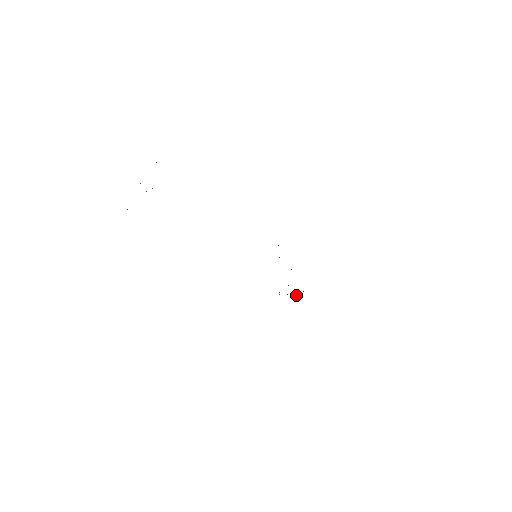
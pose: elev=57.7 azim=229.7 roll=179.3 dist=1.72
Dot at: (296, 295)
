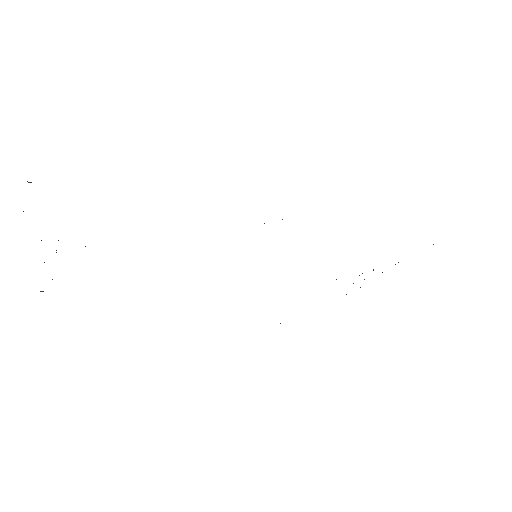
Dot at: occluded
